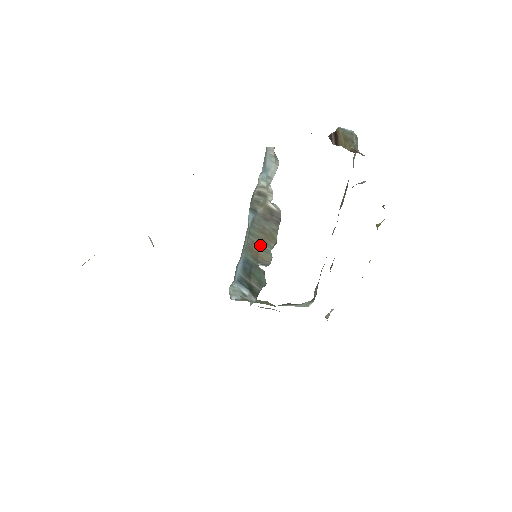
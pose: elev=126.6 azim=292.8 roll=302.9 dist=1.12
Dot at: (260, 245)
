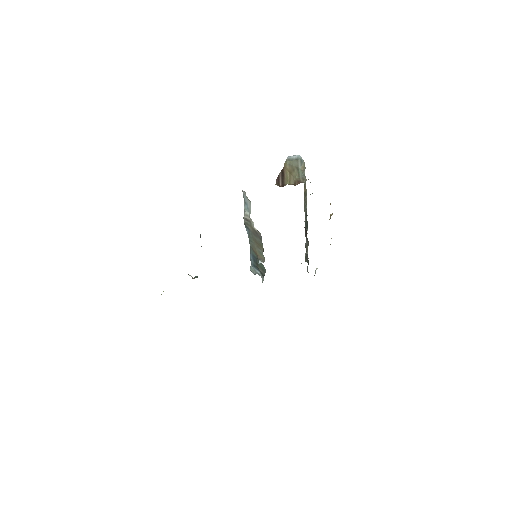
Dot at: (257, 249)
